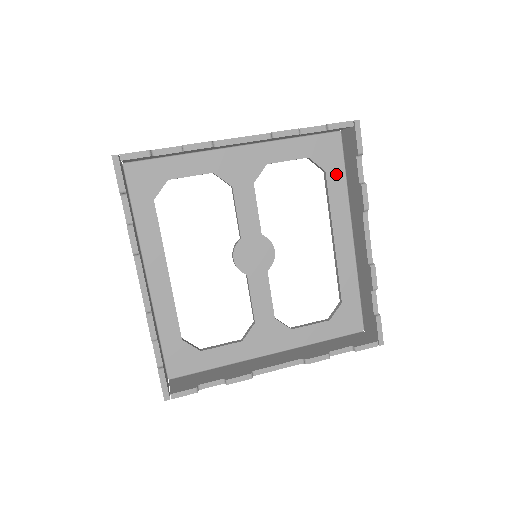
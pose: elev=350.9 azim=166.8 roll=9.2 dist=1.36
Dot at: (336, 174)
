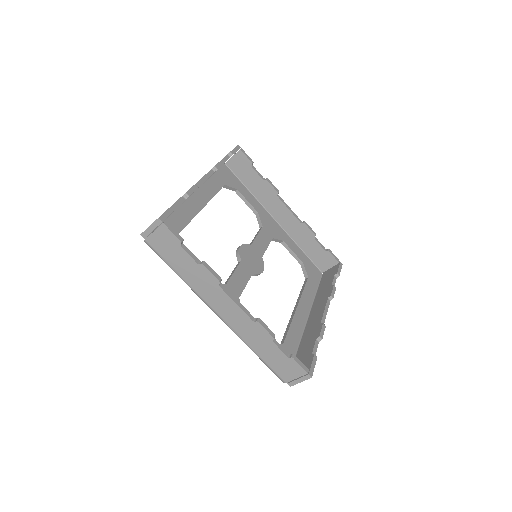
Dot at: (312, 285)
